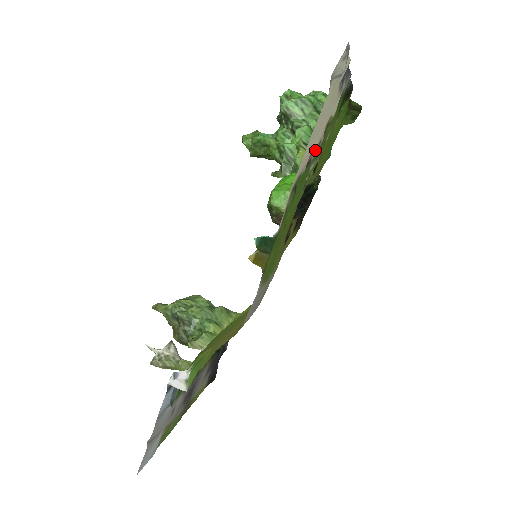
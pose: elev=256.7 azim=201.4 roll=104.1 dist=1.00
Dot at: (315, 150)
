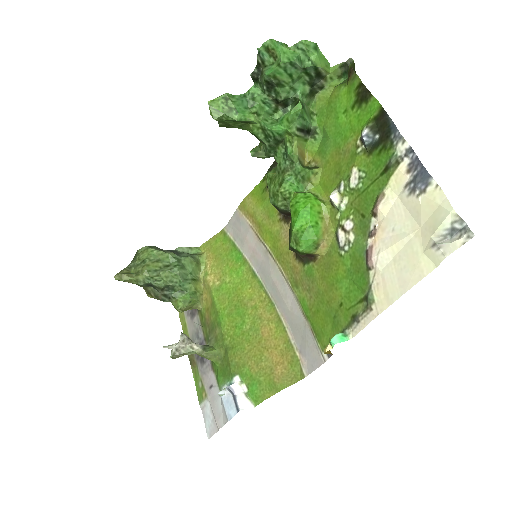
Dot at: (372, 242)
